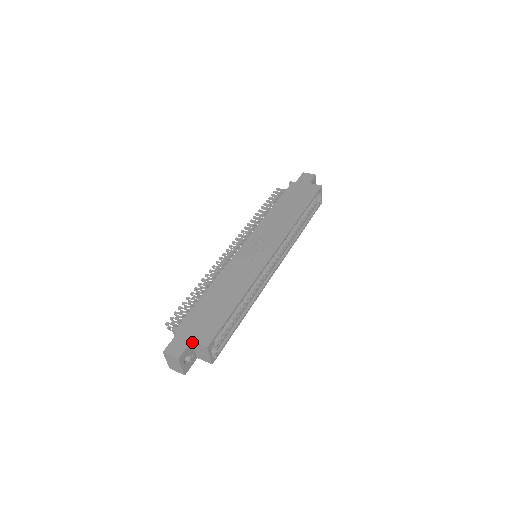
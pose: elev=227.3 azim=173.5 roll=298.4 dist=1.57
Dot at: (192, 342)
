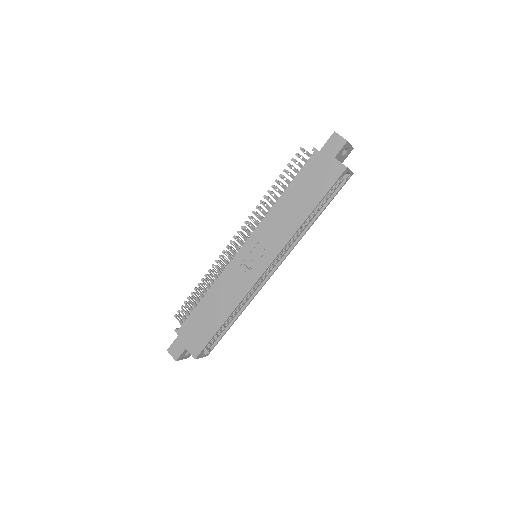
Dot at: (186, 349)
